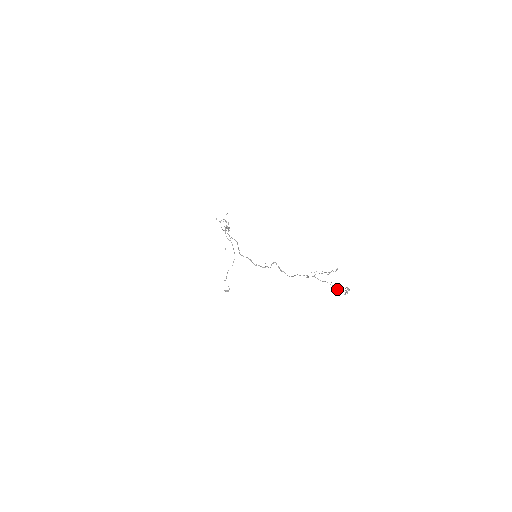
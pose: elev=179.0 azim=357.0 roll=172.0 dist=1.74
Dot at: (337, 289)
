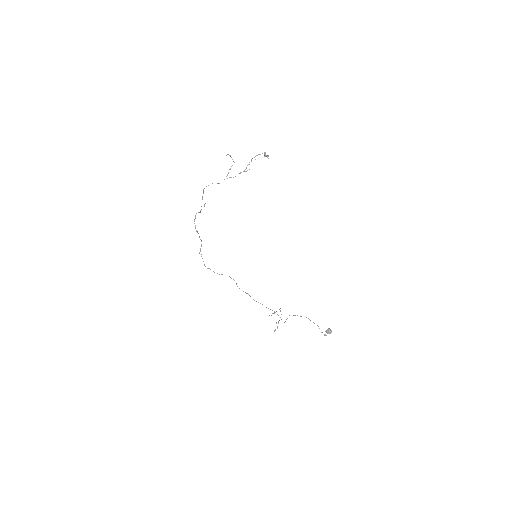
Dot at: (252, 158)
